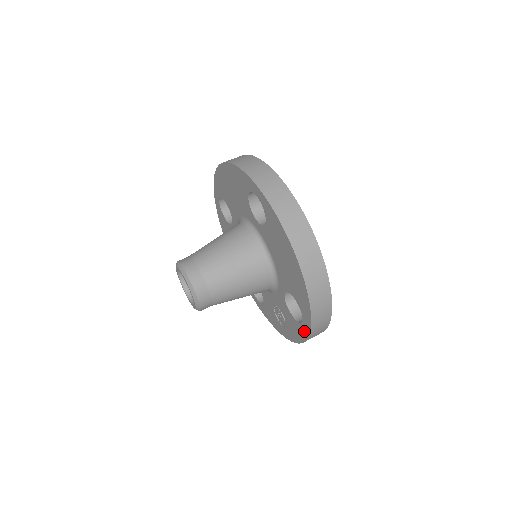
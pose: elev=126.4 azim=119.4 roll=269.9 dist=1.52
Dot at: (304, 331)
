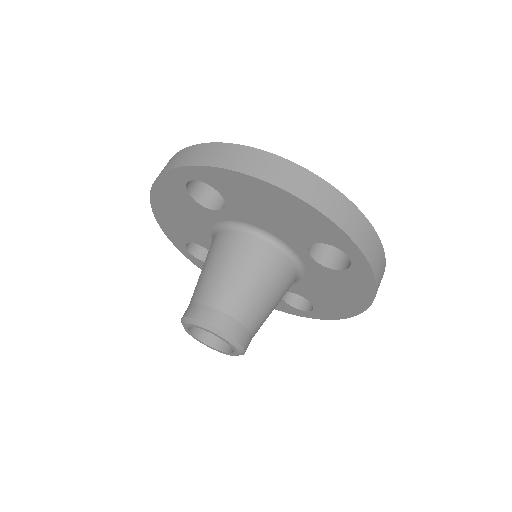
Dot at: (297, 313)
